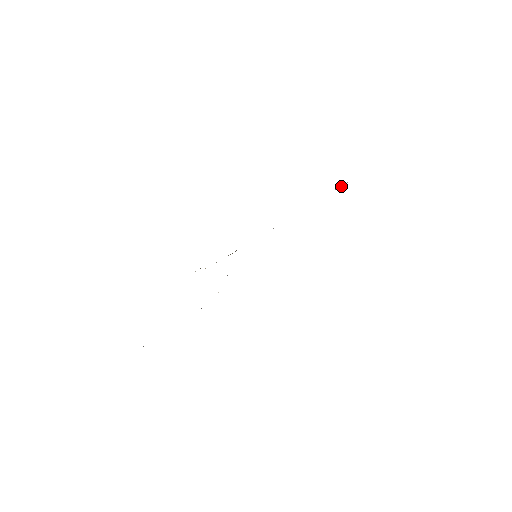
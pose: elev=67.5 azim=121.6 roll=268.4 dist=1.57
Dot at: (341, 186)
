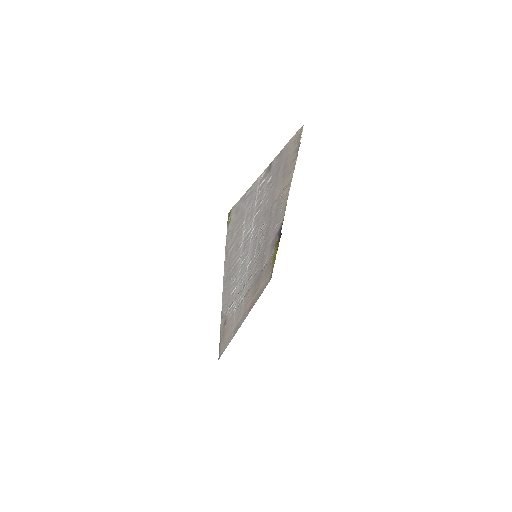
Dot at: (300, 139)
